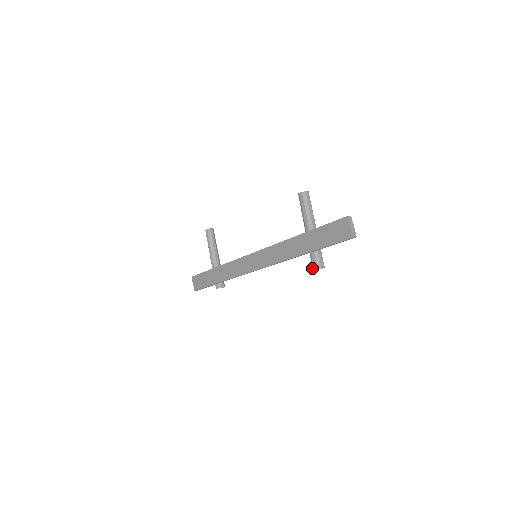
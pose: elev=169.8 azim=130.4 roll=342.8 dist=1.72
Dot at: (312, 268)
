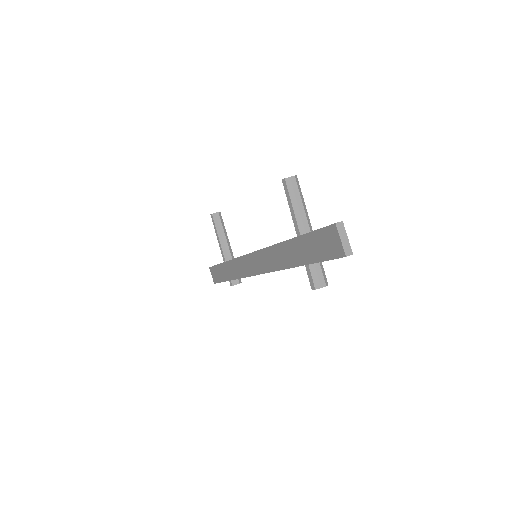
Dot at: (310, 285)
